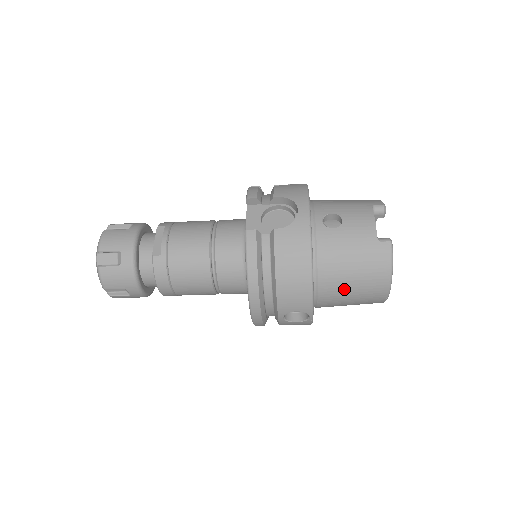
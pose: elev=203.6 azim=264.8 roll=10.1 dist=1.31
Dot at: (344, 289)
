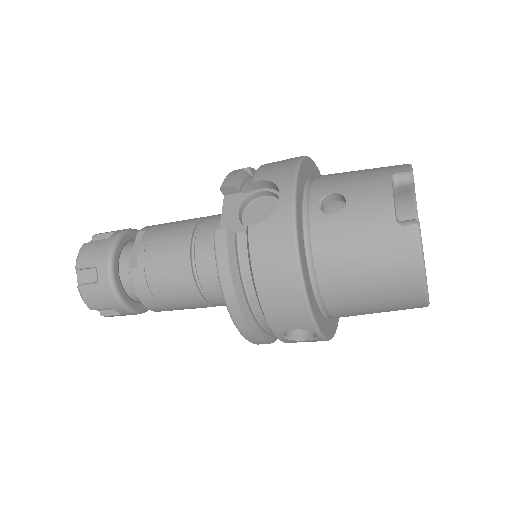
Dot at: (359, 296)
